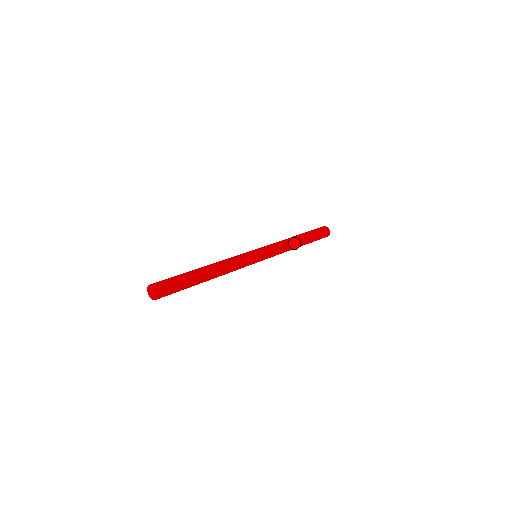
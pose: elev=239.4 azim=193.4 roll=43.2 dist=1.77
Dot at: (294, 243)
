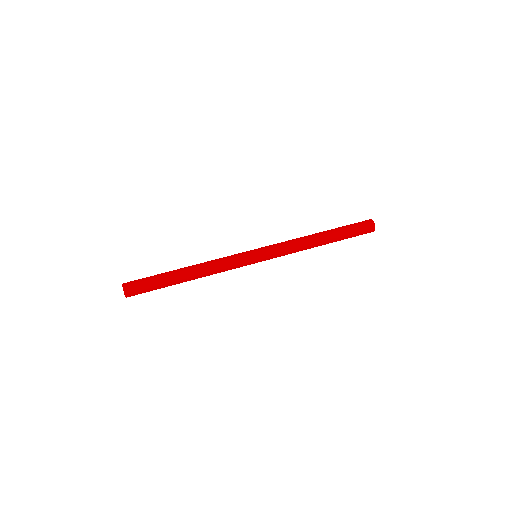
Dot at: (311, 243)
